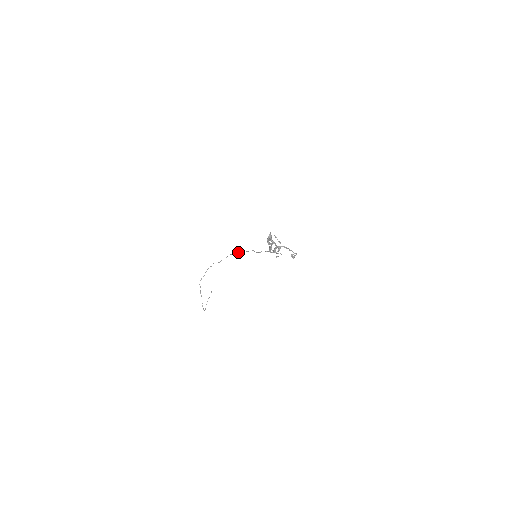
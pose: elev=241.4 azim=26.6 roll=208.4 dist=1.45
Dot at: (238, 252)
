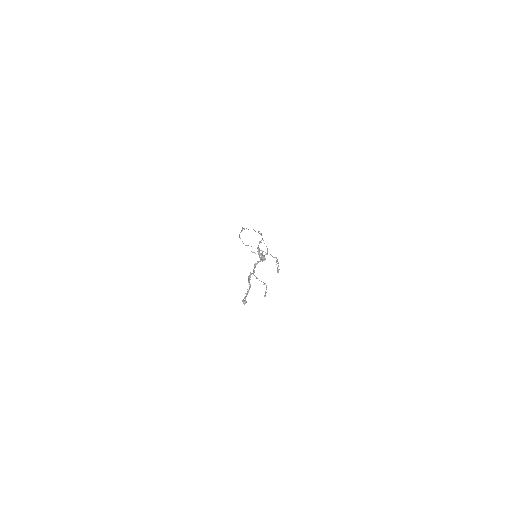
Dot at: occluded
